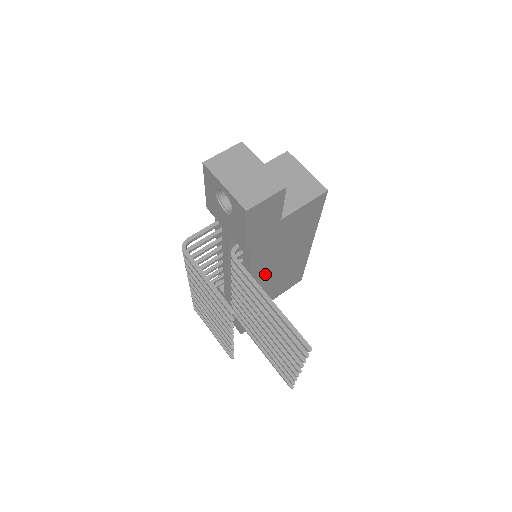
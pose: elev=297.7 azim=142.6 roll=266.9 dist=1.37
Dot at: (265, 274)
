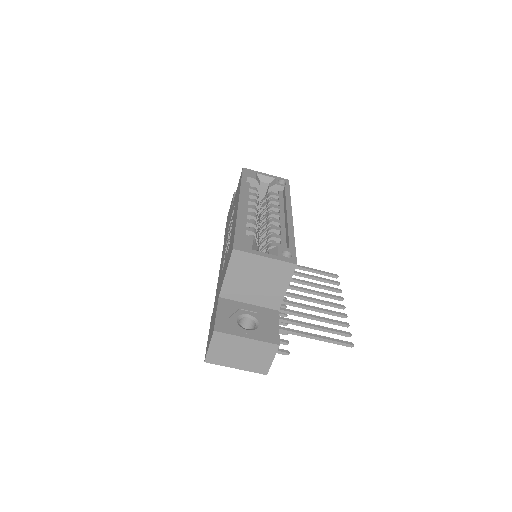
Dot at: occluded
